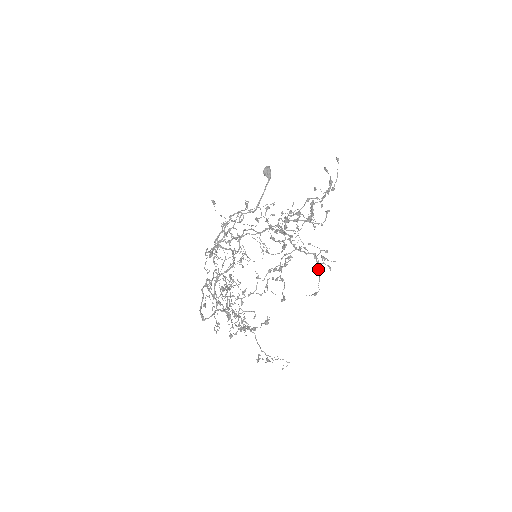
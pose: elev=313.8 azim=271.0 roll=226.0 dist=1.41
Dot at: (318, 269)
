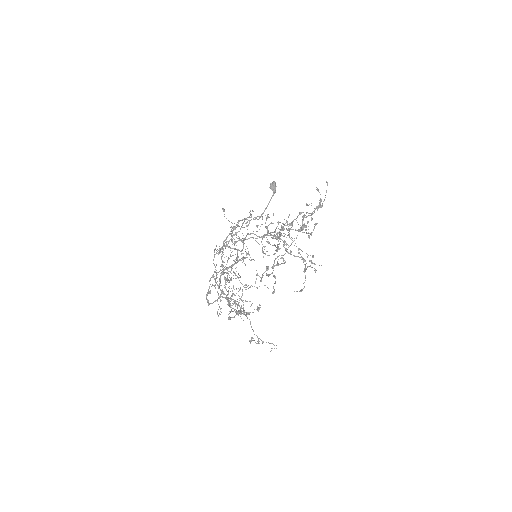
Dot at: (305, 270)
